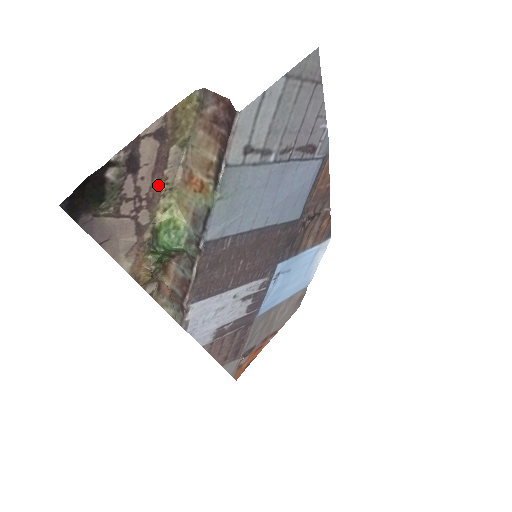
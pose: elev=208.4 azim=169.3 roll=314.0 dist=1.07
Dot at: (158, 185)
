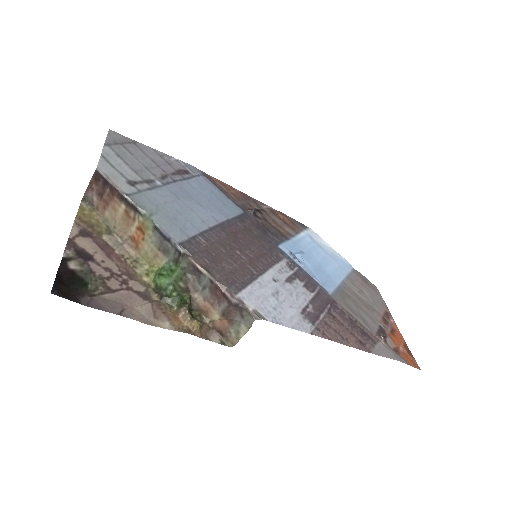
Dot at: (121, 262)
